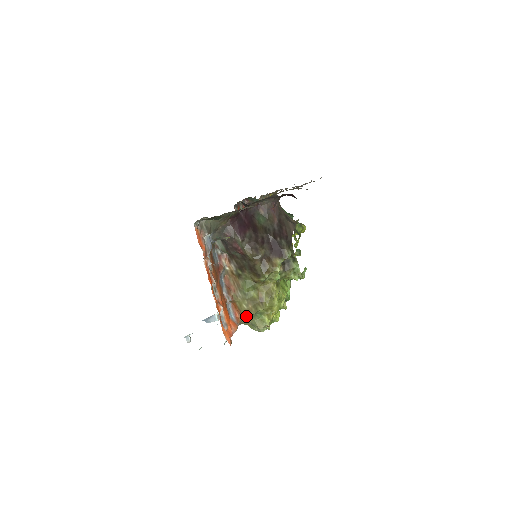
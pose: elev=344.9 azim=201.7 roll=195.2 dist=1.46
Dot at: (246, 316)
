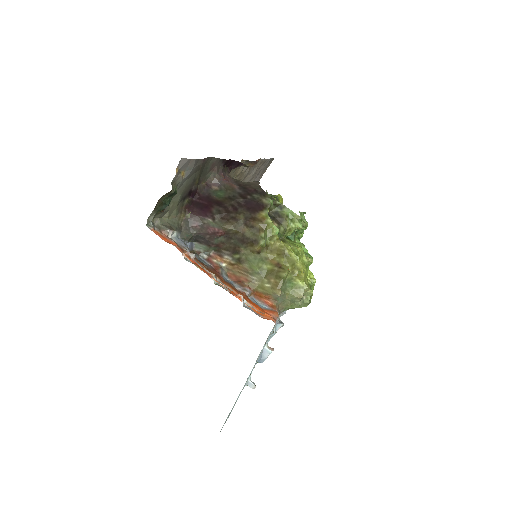
Dot at: (276, 293)
